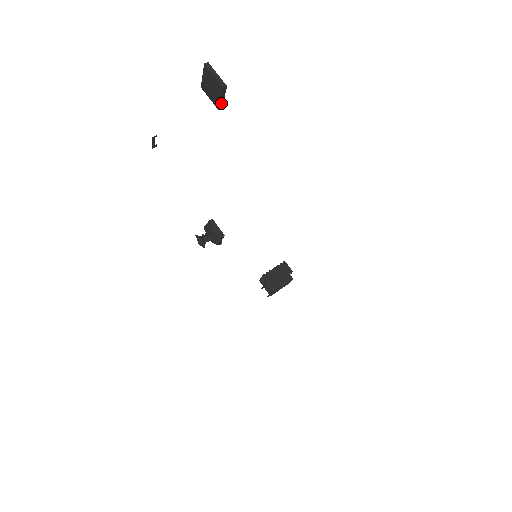
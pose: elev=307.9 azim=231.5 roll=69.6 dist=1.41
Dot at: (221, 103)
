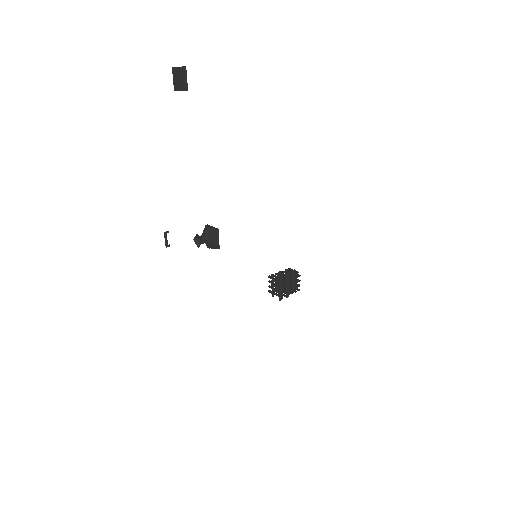
Dot at: (186, 84)
